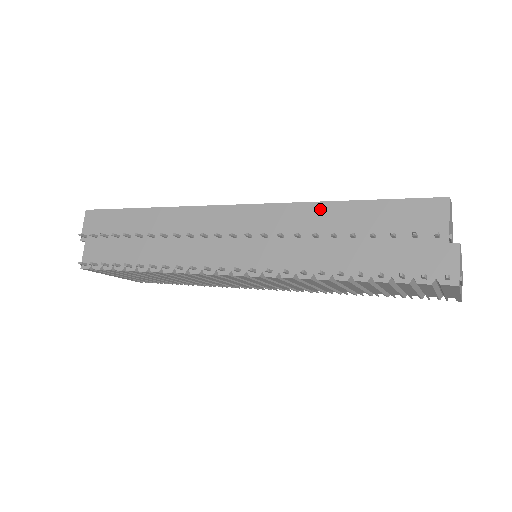
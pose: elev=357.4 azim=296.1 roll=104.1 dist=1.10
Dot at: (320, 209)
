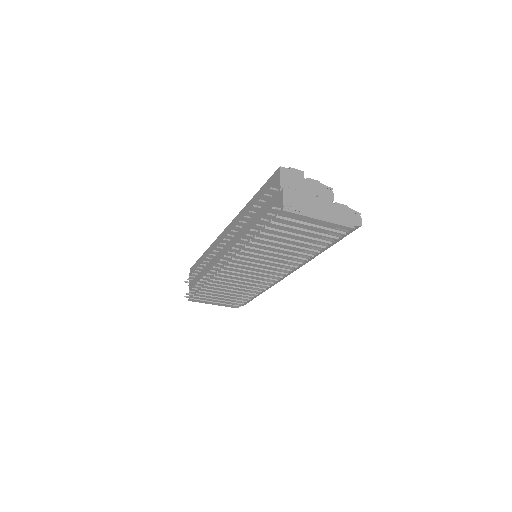
Dot at: (247, 208)
